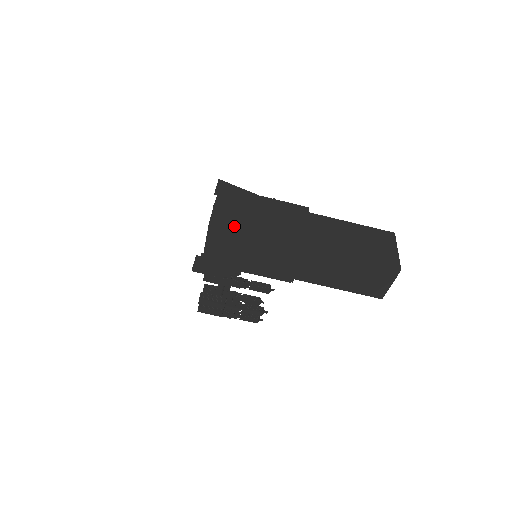
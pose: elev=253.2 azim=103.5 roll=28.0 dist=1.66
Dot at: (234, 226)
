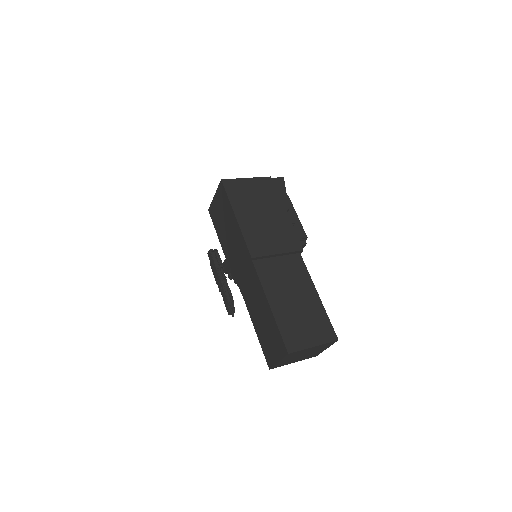
Dot at: (231, 197)
